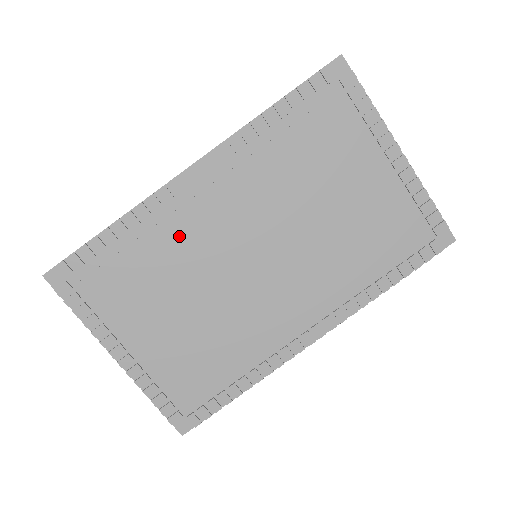
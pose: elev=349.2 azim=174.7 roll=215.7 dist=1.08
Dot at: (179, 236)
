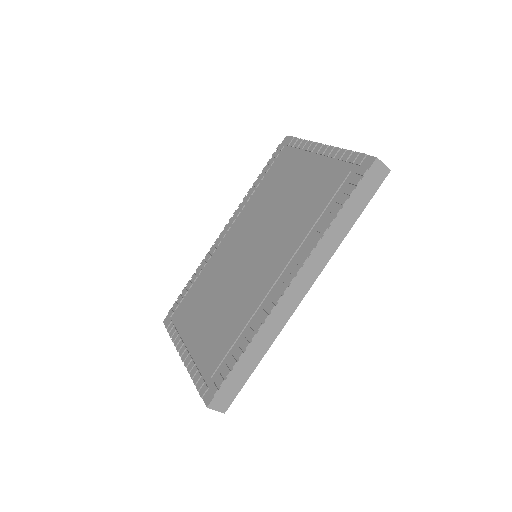
Dot at: (216, 266)
